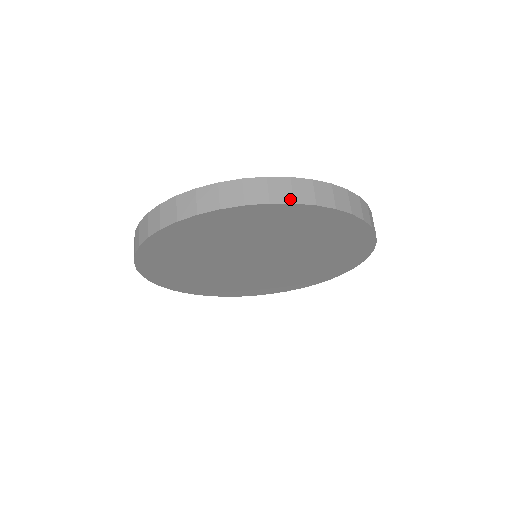
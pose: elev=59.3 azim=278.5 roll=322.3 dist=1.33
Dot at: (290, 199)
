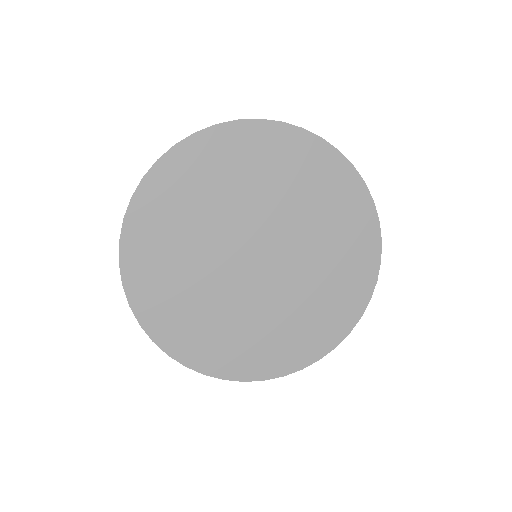
Dot at: (191, 135)
